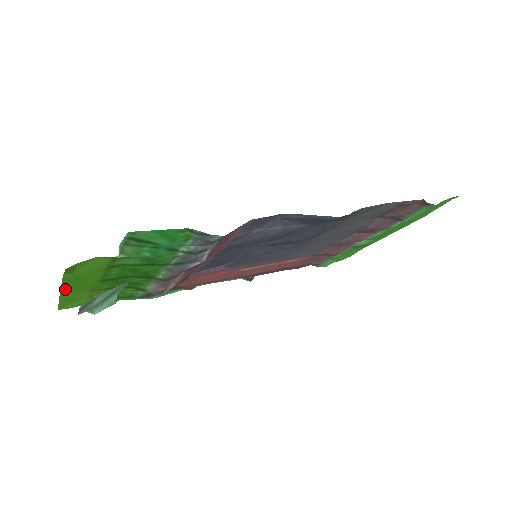
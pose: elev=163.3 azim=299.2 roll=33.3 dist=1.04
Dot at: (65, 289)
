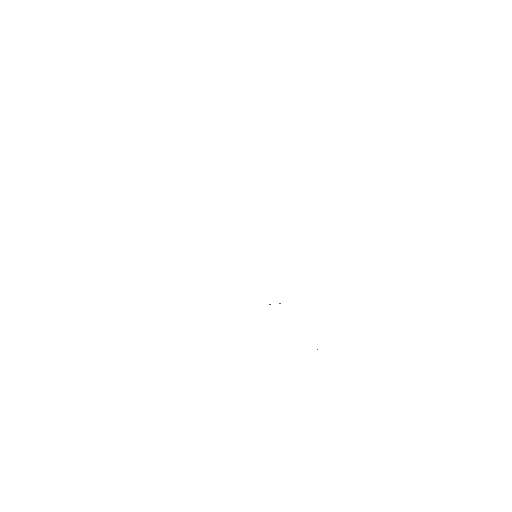
Dot at: occluded
